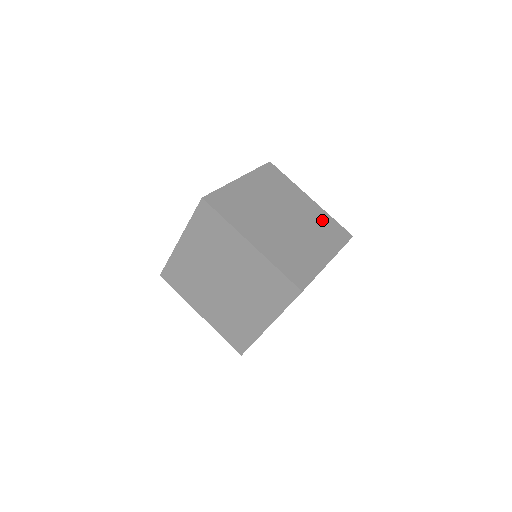
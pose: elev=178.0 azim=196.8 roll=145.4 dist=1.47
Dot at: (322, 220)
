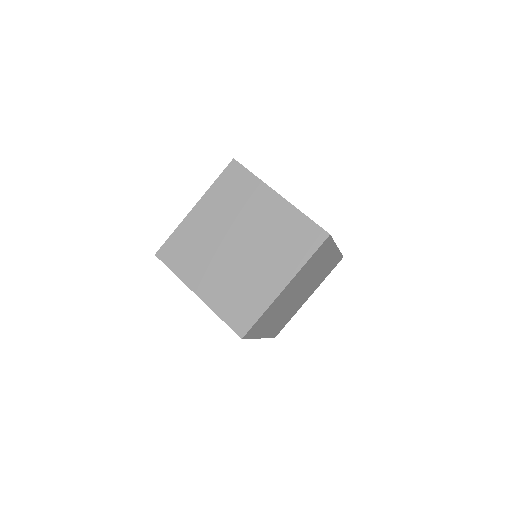
Dot at: occluded
